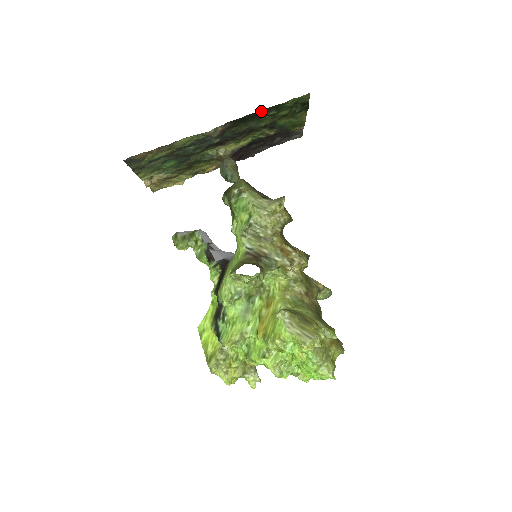
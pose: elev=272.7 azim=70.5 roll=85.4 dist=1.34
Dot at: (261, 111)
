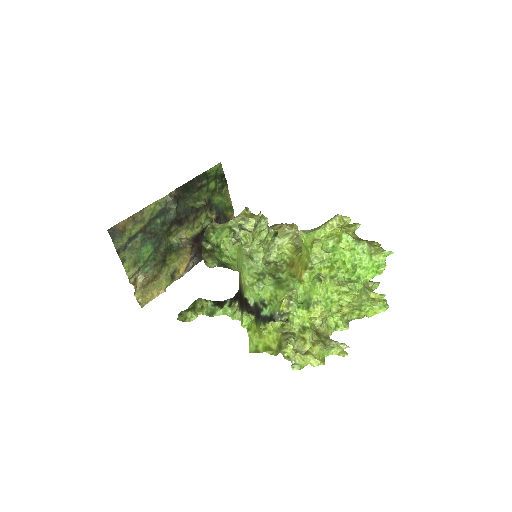
Dot at: (196, 179)
